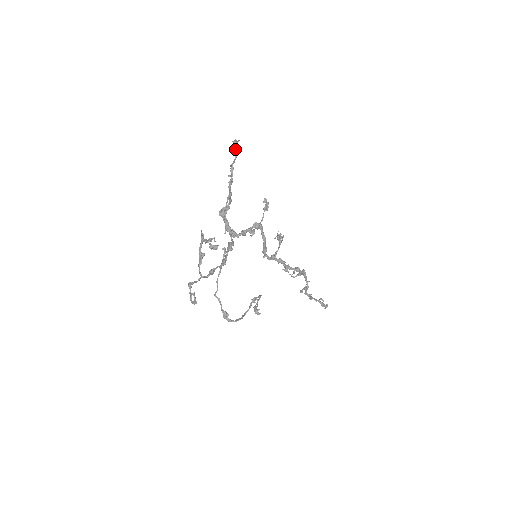
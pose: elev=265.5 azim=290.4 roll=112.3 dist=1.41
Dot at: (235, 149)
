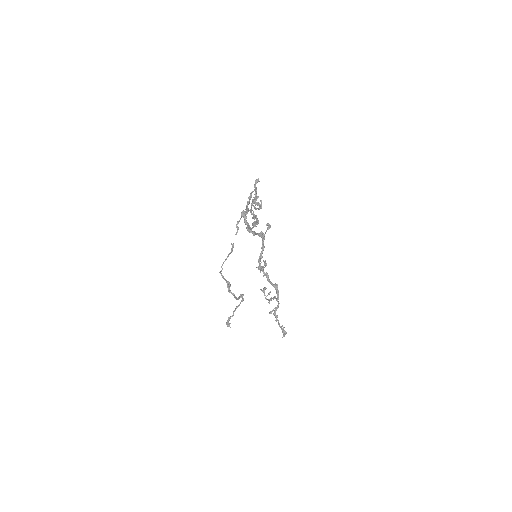
Dot at: (255, 185)
